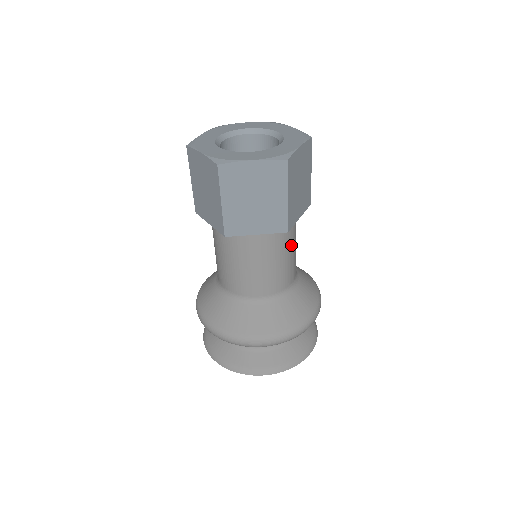
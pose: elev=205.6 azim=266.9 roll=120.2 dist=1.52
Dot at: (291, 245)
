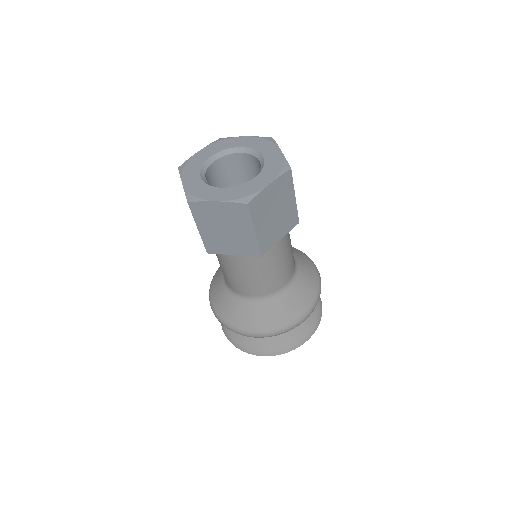
Dot at: (277, 258)
